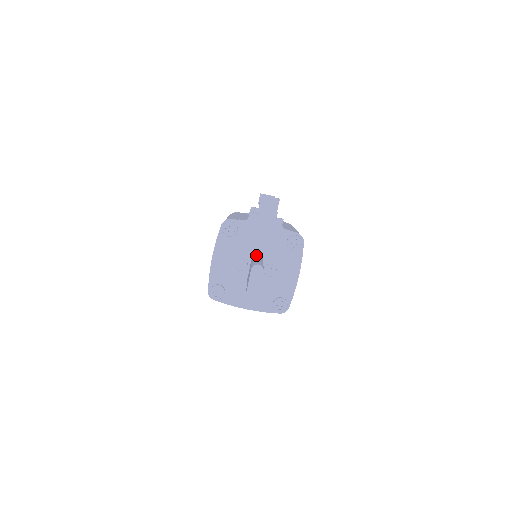
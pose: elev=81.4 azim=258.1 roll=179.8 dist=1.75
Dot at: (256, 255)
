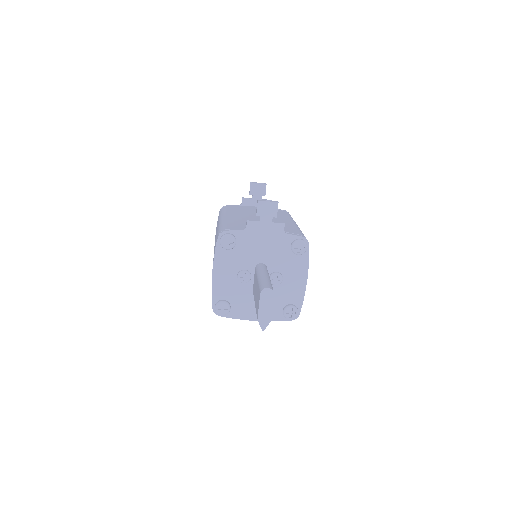
Dot at: (260, 267)
